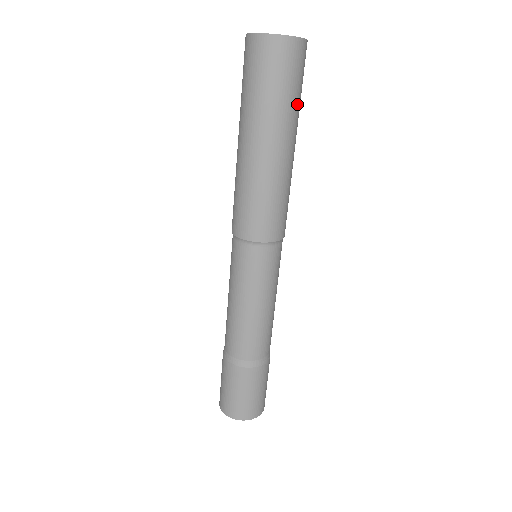
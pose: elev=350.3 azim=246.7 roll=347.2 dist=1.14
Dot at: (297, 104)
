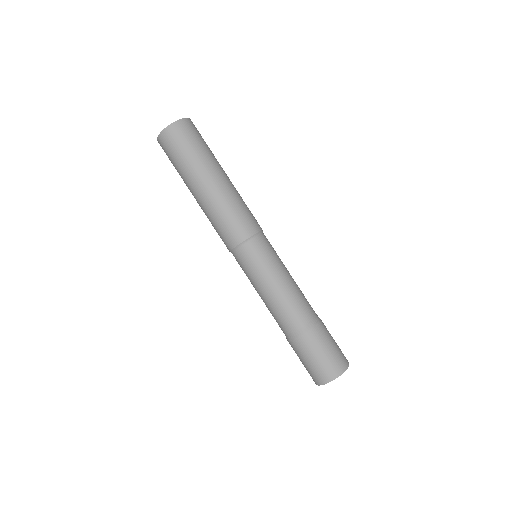
Dot at: (211, 152)
